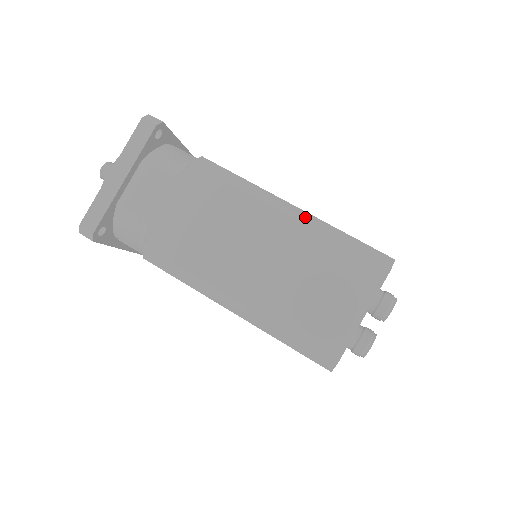
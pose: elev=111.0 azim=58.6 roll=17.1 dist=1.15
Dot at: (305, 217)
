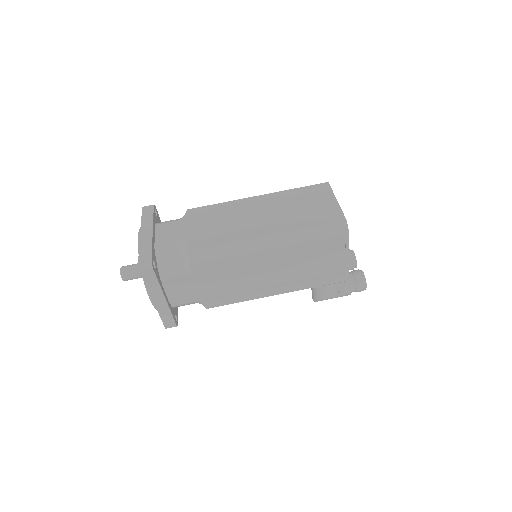
Dot at: occluded
